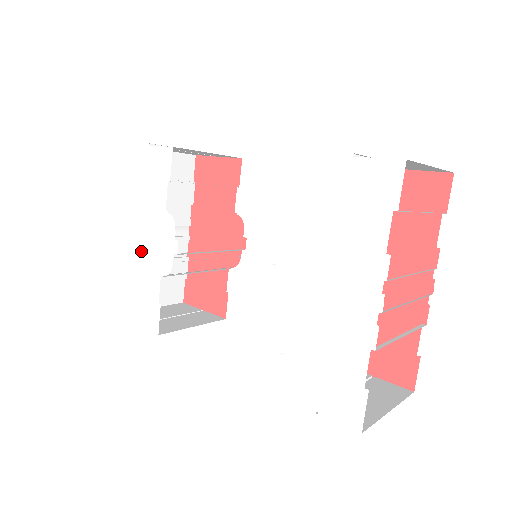
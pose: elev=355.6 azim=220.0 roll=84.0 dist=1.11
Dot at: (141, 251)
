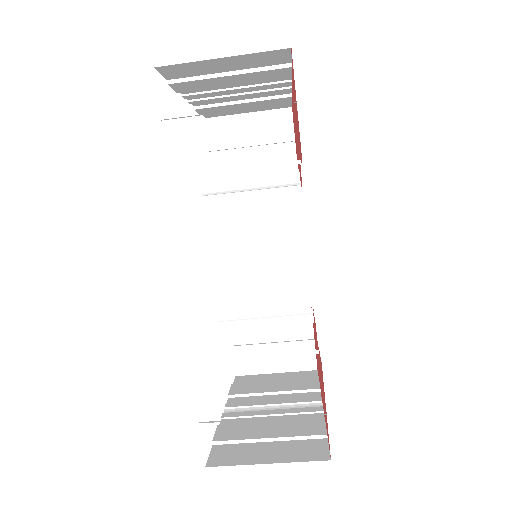
Dot at: occluded
